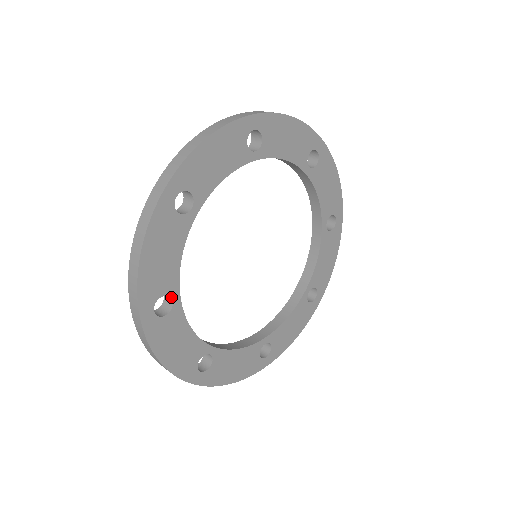
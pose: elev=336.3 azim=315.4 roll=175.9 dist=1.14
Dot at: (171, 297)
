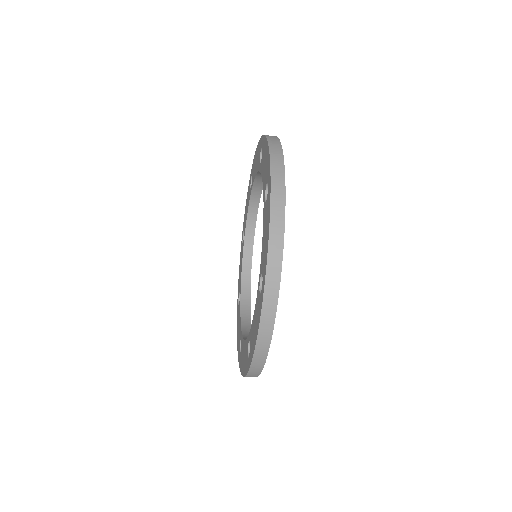
Dot at: occluded
